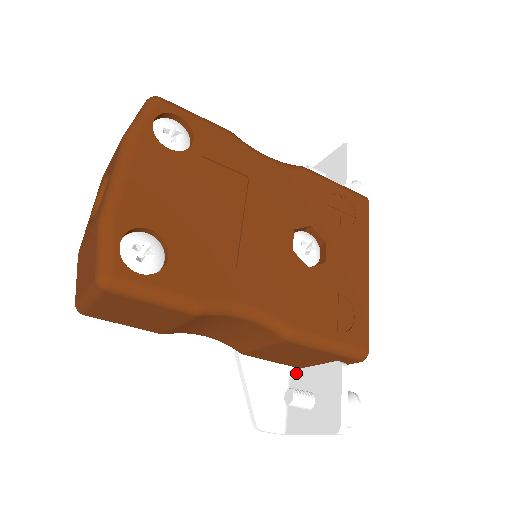
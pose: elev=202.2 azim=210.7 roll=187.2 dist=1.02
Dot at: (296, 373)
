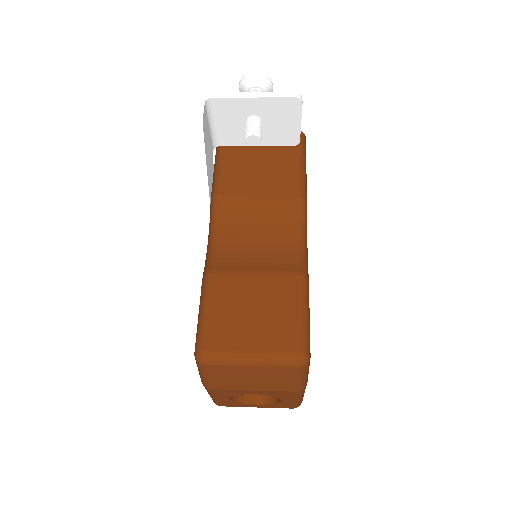
Dot at: occluded
